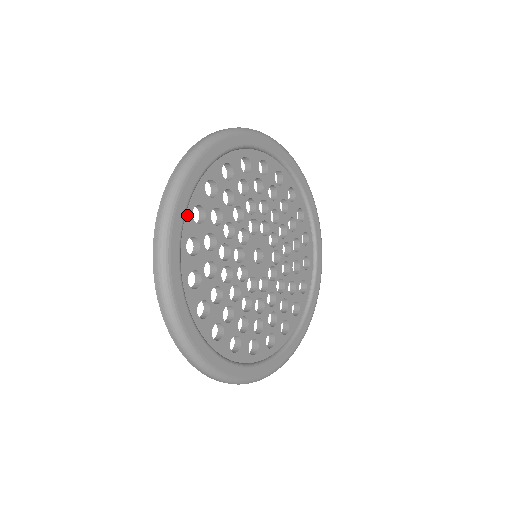
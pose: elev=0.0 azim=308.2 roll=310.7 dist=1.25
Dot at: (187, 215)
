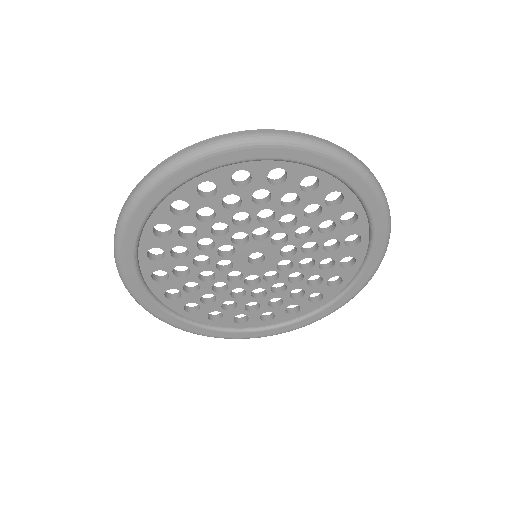
Dot at: (163, 205)
